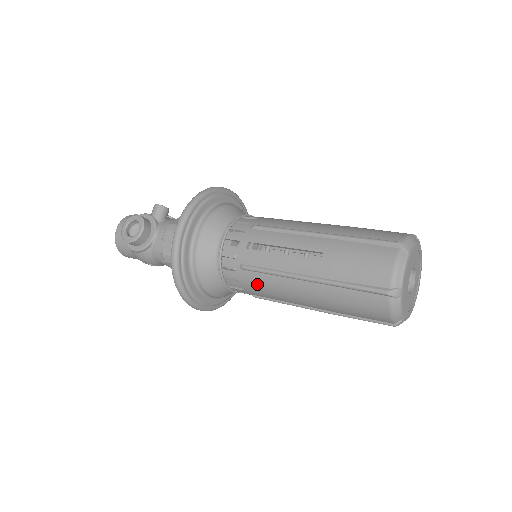
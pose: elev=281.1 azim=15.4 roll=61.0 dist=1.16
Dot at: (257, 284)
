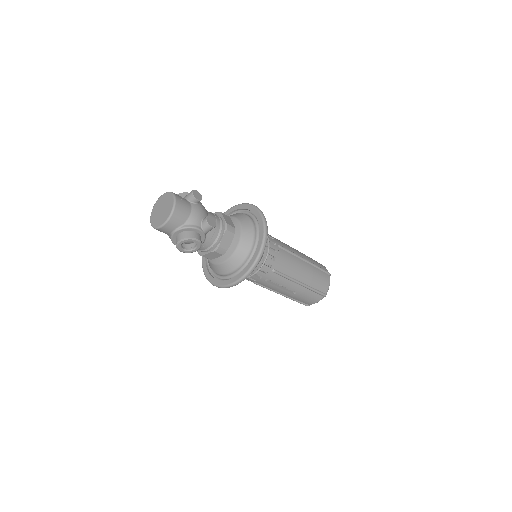
Dot at: occluded
